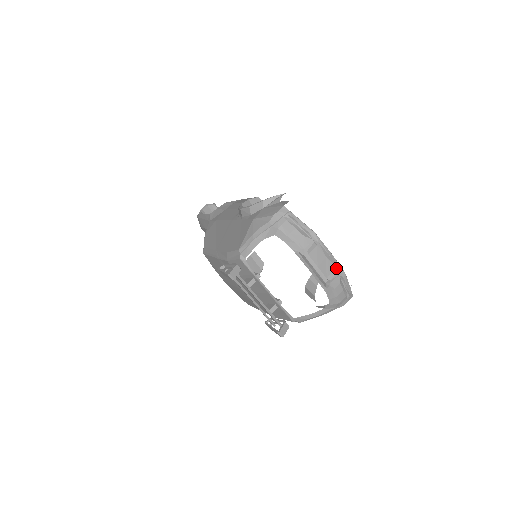
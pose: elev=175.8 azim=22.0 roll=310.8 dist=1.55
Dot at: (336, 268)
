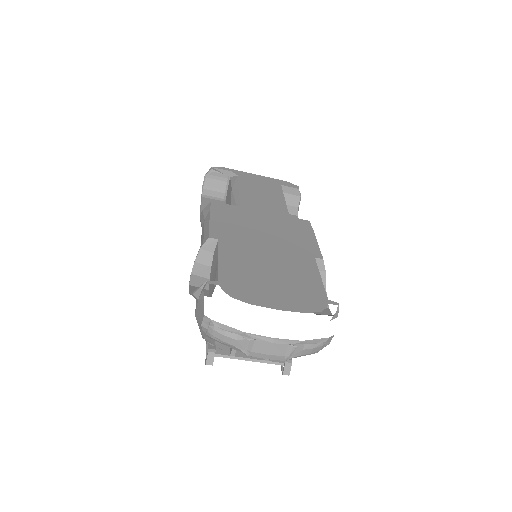
Dot at: (289, 344)
